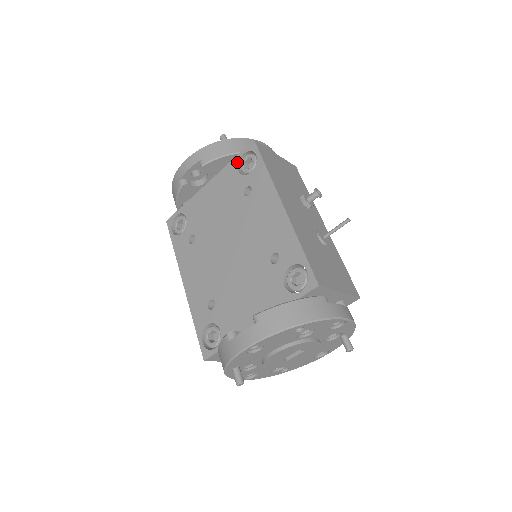
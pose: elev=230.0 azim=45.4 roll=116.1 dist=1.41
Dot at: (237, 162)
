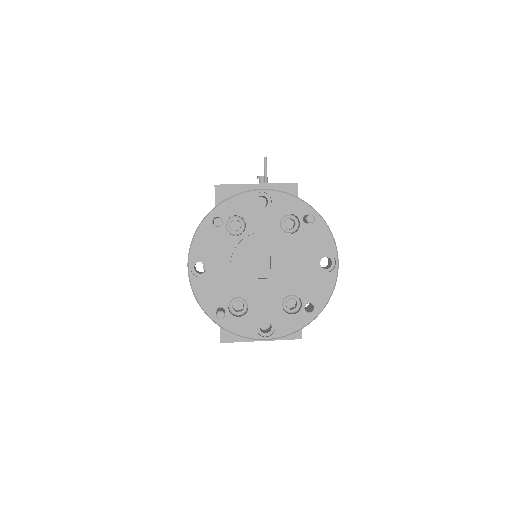
Dot at: occluded
